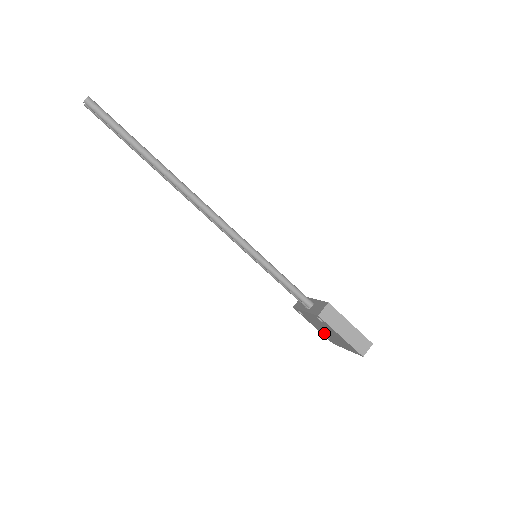
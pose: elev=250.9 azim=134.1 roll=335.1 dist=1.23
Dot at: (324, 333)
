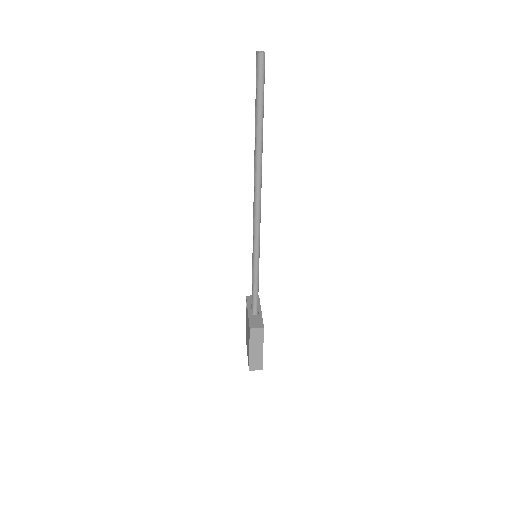
Dot at: (246, 328)
